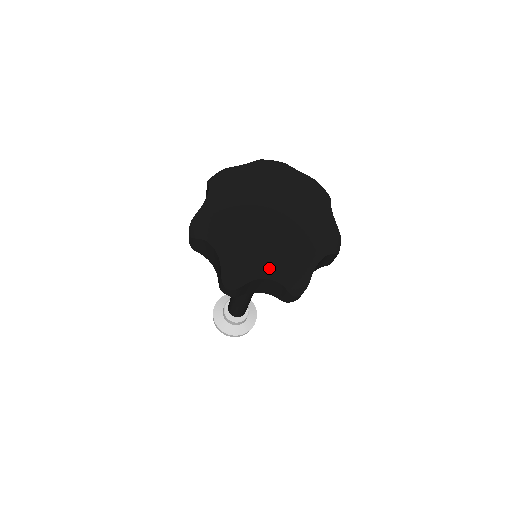
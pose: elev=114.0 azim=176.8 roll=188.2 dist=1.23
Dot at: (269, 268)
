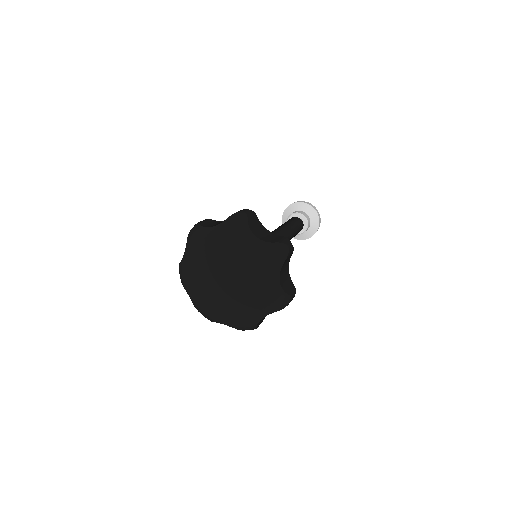
Dot at: (257, 313)
